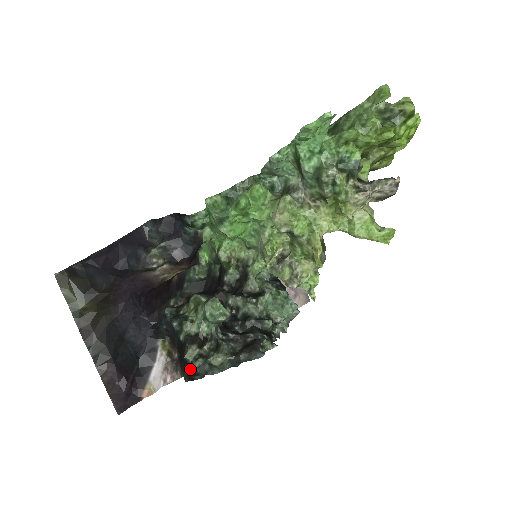
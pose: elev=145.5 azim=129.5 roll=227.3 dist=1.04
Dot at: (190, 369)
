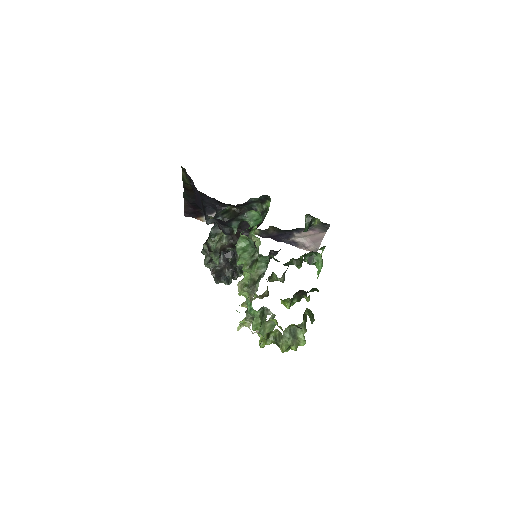
Dot at: (203, 249)
